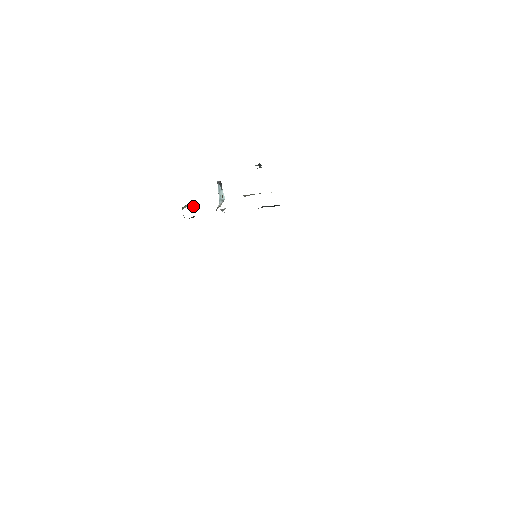
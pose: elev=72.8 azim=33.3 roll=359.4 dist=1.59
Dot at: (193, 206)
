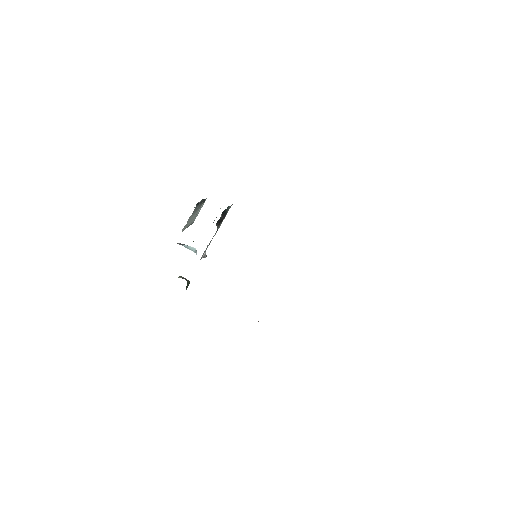
Dot at: (180, 277)
